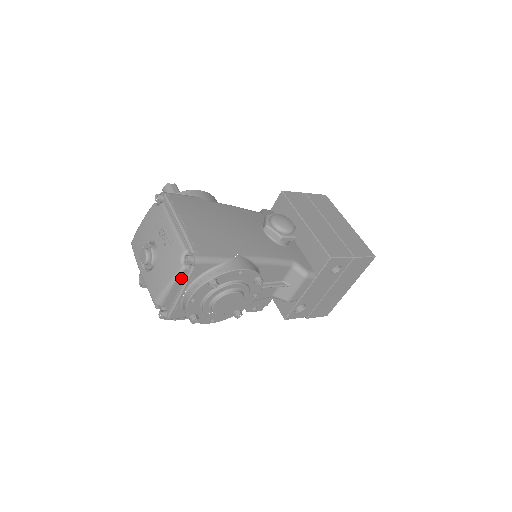
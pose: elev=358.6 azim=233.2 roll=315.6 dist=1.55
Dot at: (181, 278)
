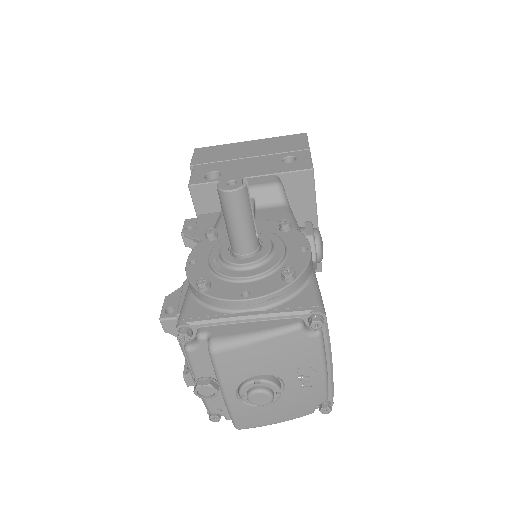
Dot at: occluded
